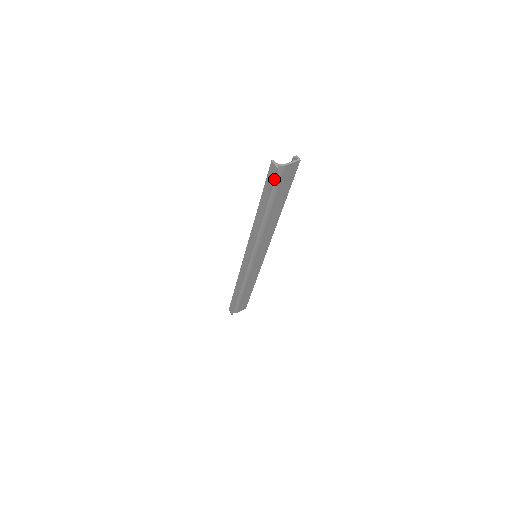
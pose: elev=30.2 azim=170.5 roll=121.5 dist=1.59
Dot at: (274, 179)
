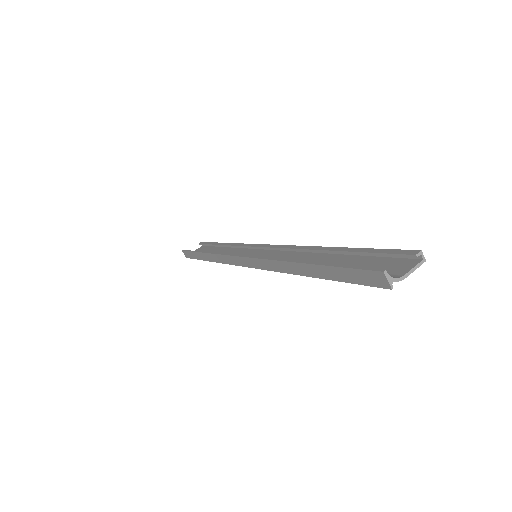
Dot at: (371, 285)
